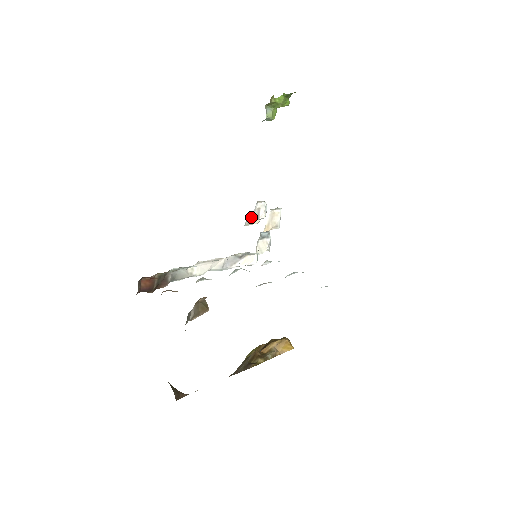
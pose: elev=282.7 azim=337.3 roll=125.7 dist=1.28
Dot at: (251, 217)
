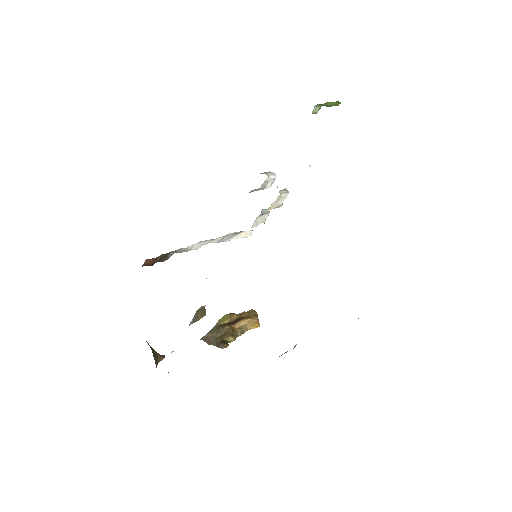
Dot at: (258, 188)
